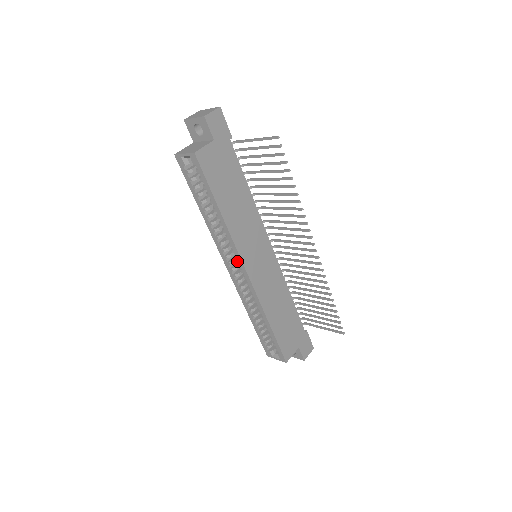
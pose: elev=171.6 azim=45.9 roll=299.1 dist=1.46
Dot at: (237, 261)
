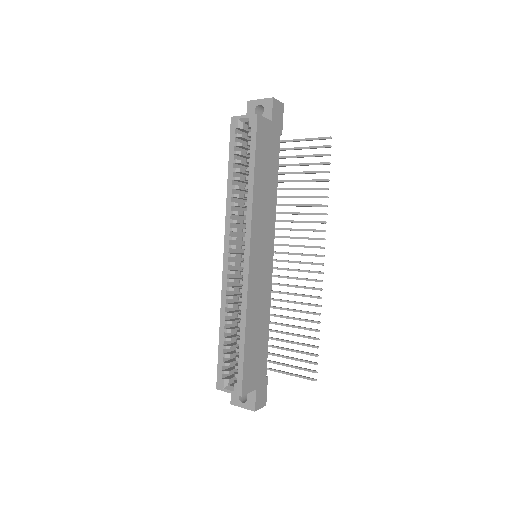
Dot at: occluded
